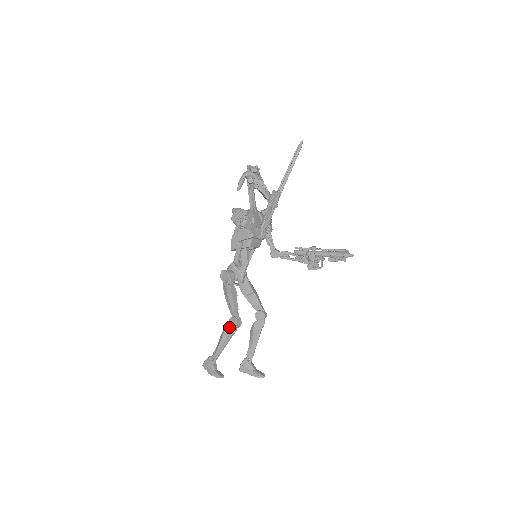
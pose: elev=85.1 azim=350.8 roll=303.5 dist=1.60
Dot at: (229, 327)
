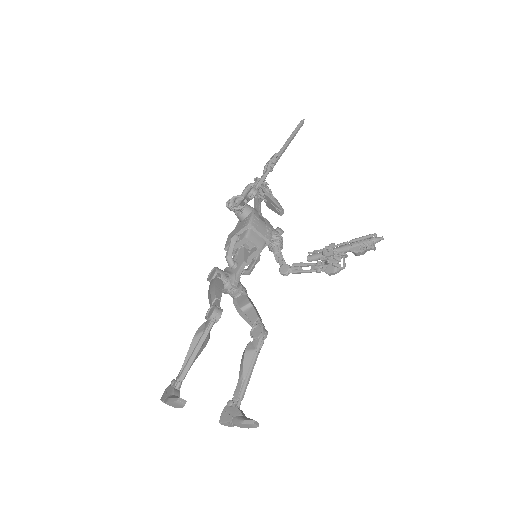
Dot at: (205, 323)
